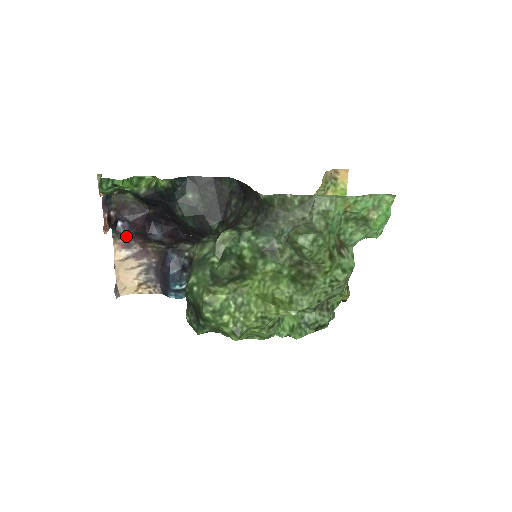
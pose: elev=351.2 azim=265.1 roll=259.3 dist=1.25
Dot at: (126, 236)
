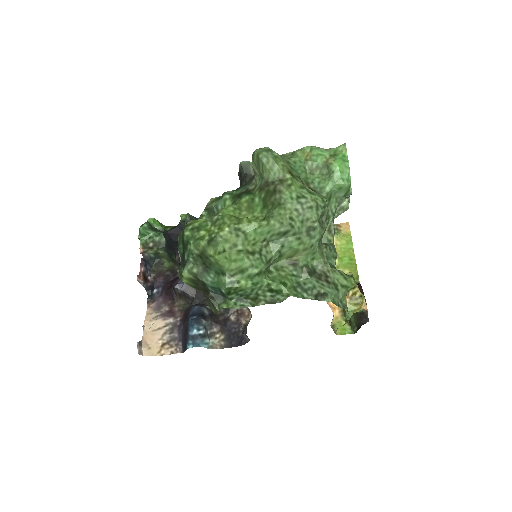
Dot at: (158, 300)
